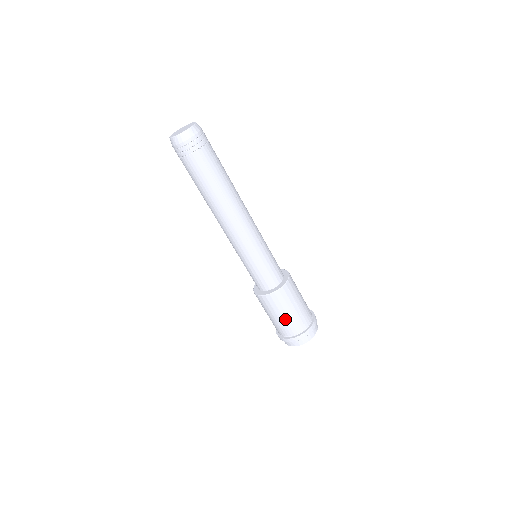
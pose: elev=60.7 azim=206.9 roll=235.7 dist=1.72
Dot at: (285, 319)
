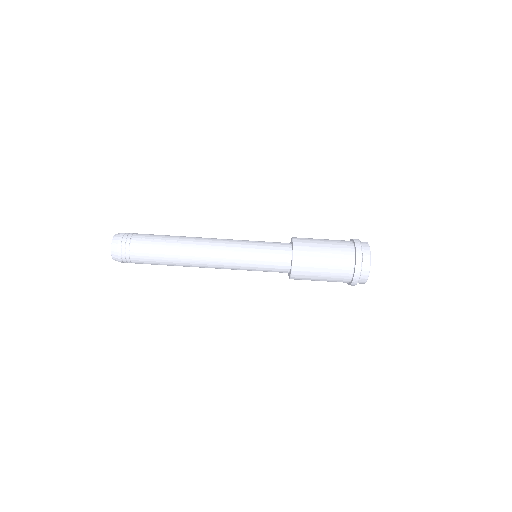
Dot at: (328, 272)
